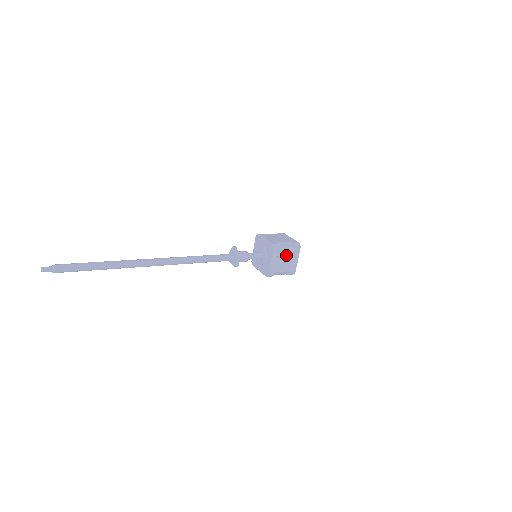
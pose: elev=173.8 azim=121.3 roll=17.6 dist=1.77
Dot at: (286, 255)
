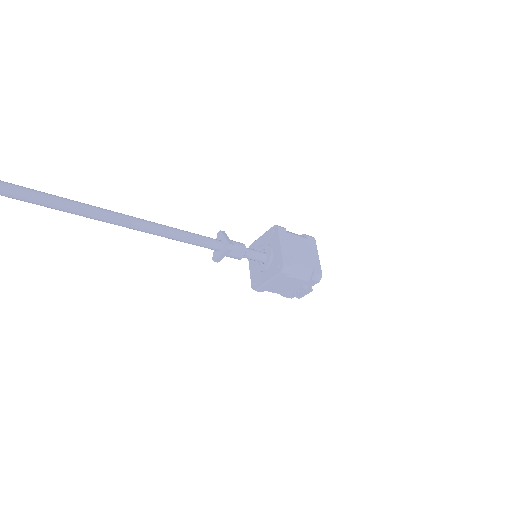
Dot at: (299, 242)
